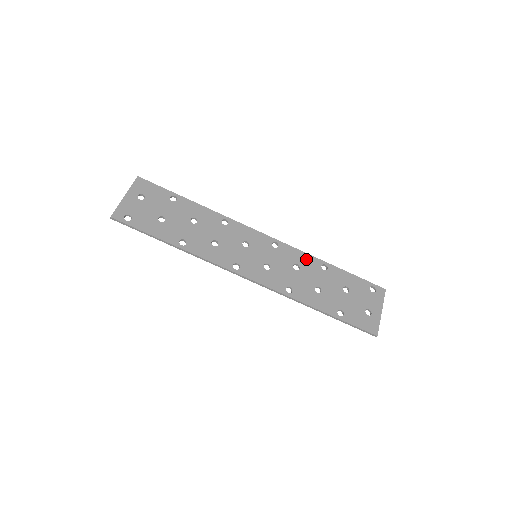
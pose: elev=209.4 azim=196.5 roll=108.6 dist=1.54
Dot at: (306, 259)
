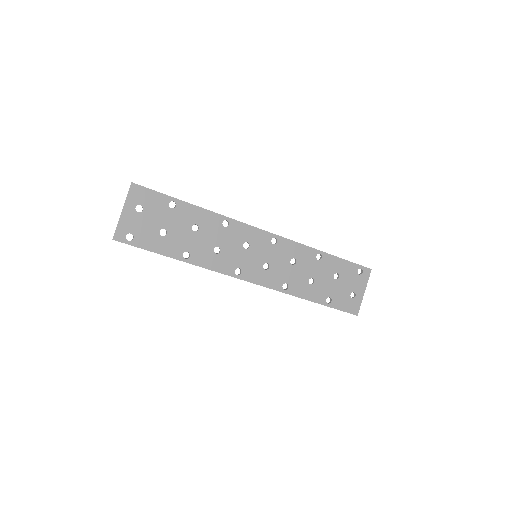
Dot at: (303, 251)
